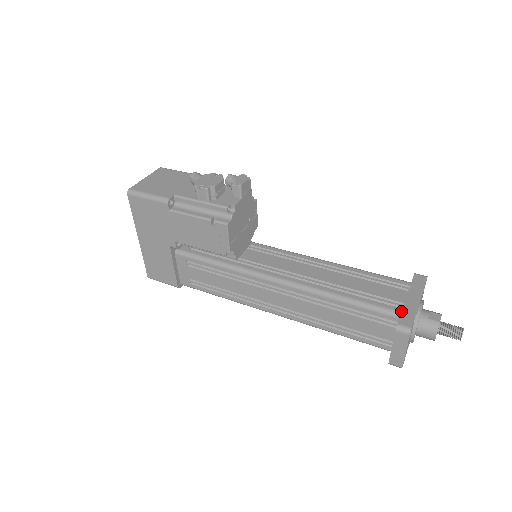
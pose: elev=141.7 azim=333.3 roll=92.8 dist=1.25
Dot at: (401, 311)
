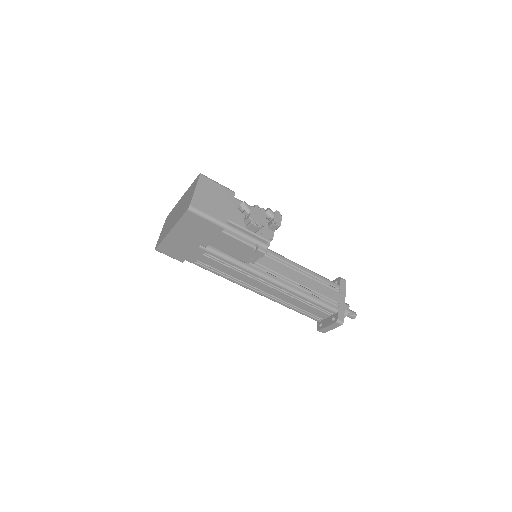
Dot at: (338, 309)
